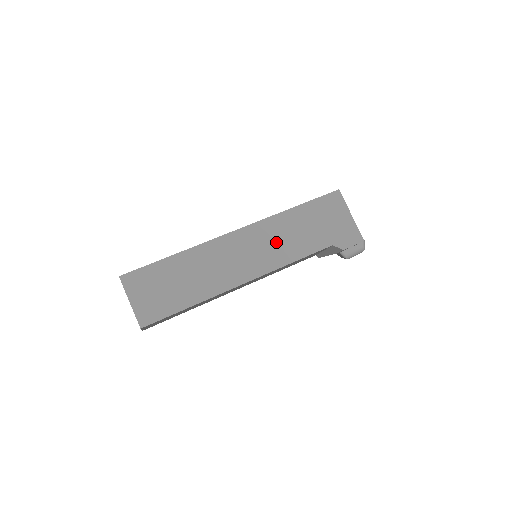
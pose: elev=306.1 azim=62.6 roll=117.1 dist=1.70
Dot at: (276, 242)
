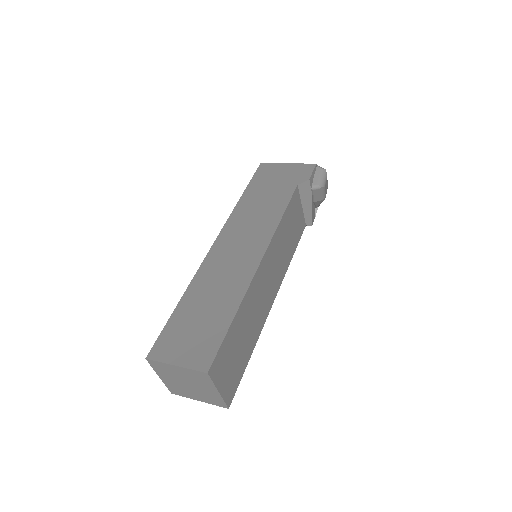
Dot at: (253, 221)
